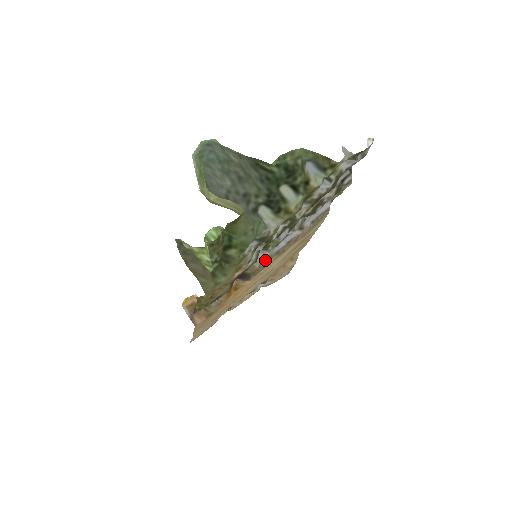
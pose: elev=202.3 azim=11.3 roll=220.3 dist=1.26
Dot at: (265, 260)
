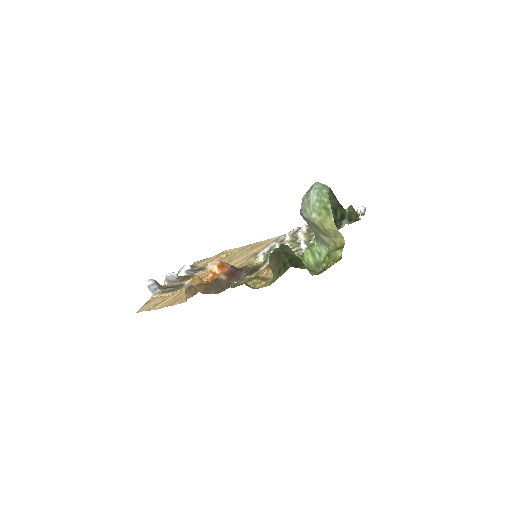
Dot at: occluded
